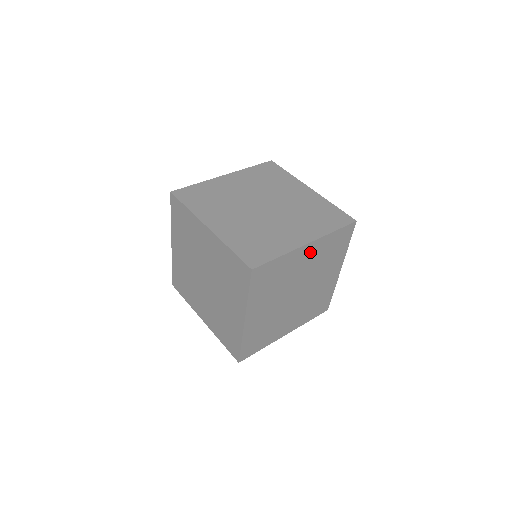
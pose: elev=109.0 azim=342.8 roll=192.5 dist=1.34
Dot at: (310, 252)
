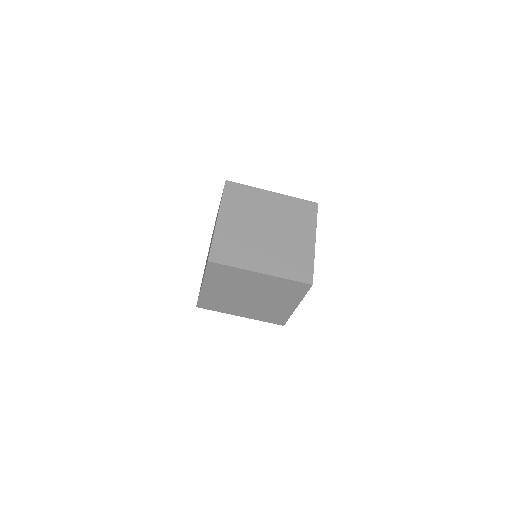
Dot at: (263, 279)
